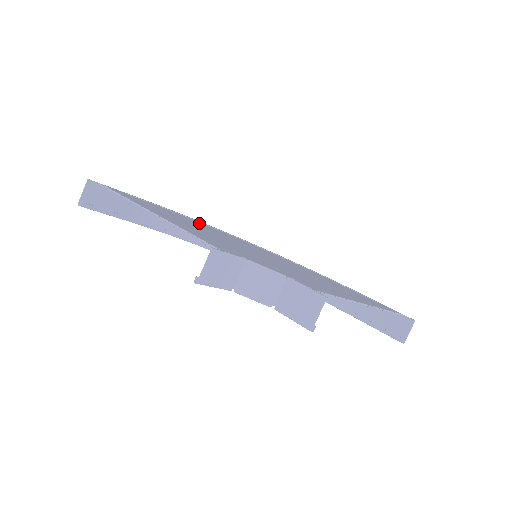
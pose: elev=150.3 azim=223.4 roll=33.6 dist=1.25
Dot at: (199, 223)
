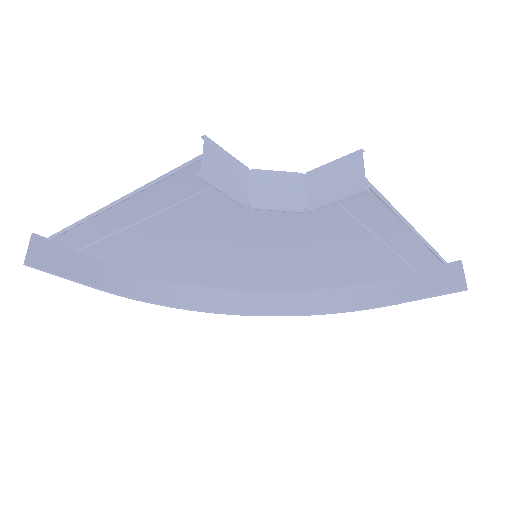
Dot at: (177, 271)
